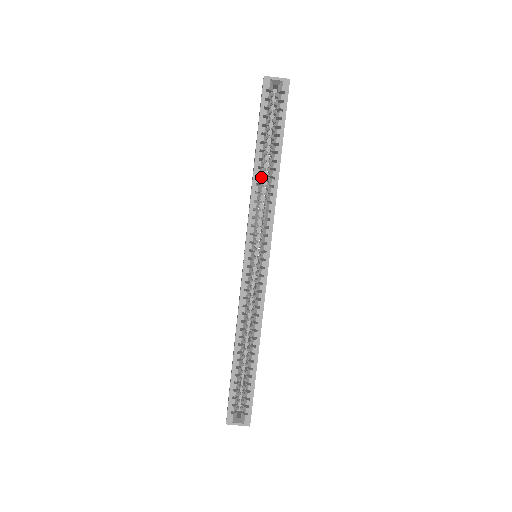
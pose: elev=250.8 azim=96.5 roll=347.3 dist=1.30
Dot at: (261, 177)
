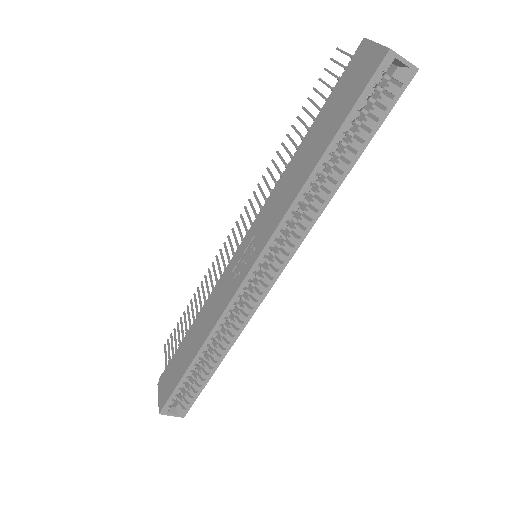
Dot at: occluded
